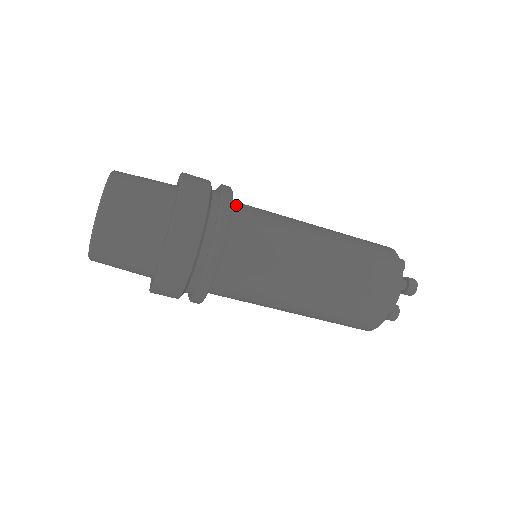
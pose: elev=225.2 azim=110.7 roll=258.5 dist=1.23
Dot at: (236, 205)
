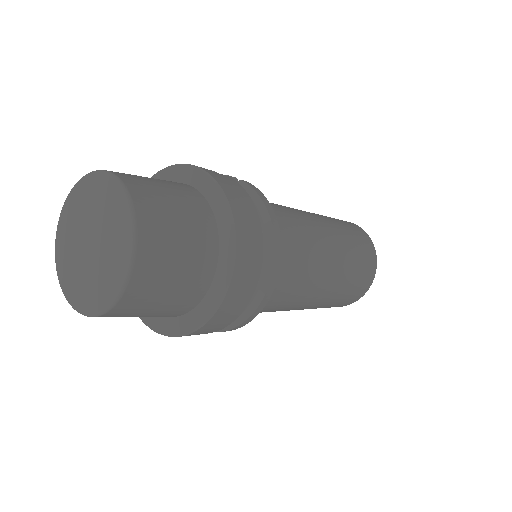
Dot at: occluded
